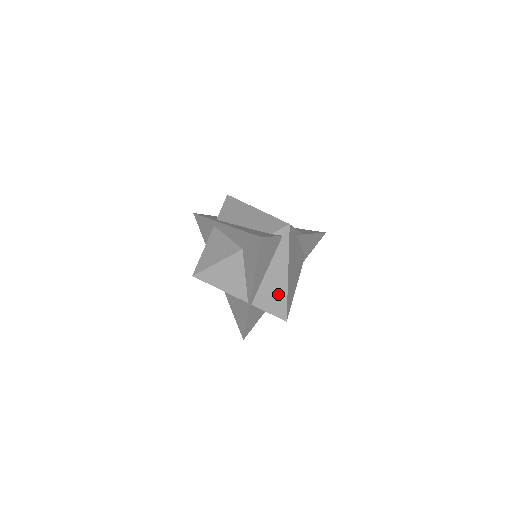
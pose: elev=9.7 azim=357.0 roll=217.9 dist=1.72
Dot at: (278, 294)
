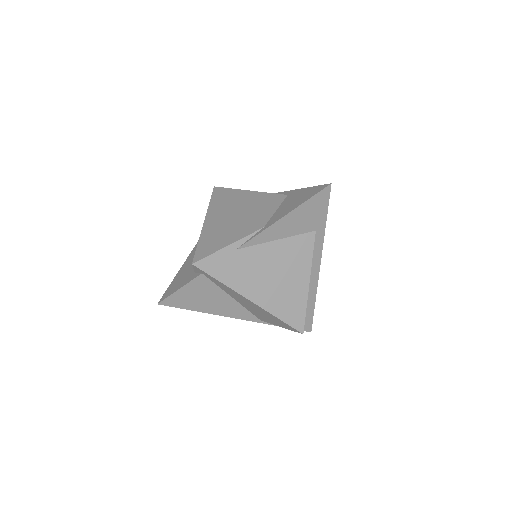
Dot at: (266, 314)
